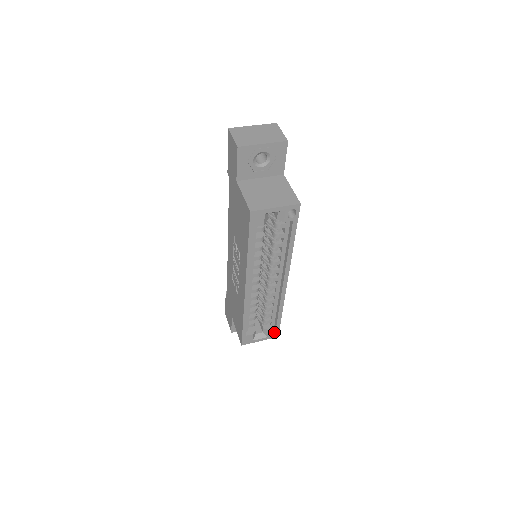
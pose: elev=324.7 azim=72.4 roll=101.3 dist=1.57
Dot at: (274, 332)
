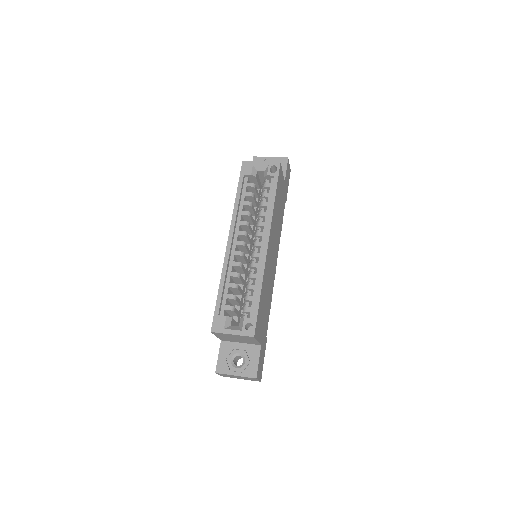
Dot at: (251, 330)
